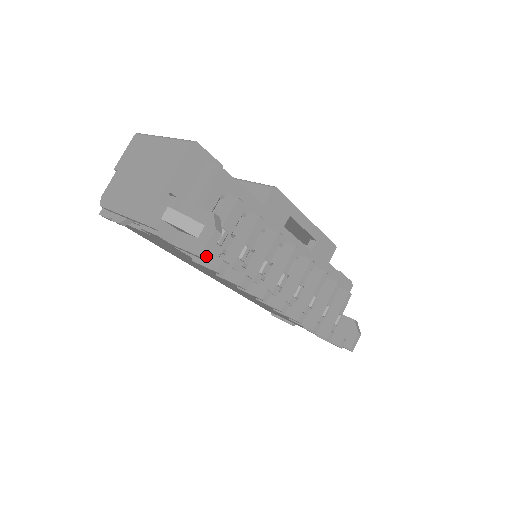
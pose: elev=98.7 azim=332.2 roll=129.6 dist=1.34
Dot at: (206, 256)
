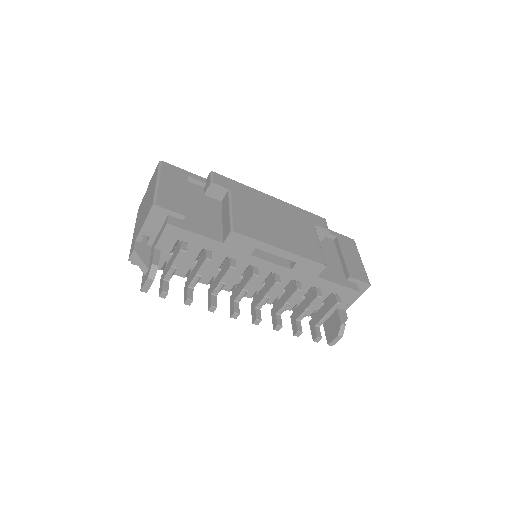
Dot at: (145, 290)
